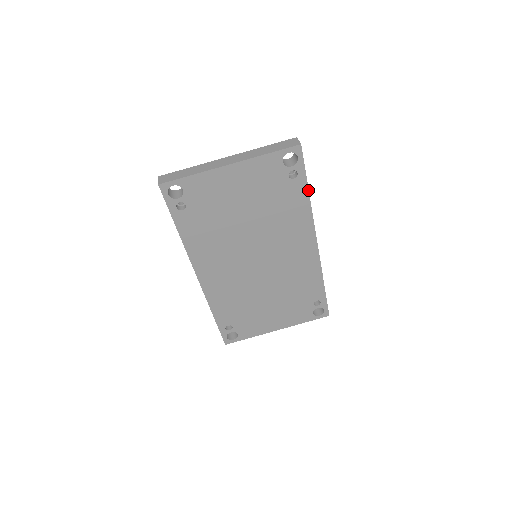
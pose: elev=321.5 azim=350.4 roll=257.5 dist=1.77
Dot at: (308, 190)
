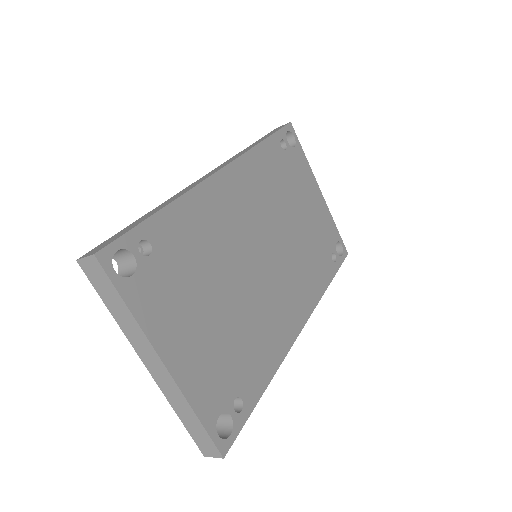
Dot at: (331, 281)
